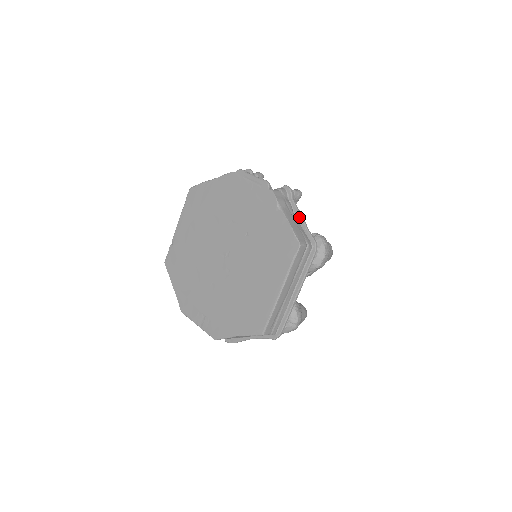
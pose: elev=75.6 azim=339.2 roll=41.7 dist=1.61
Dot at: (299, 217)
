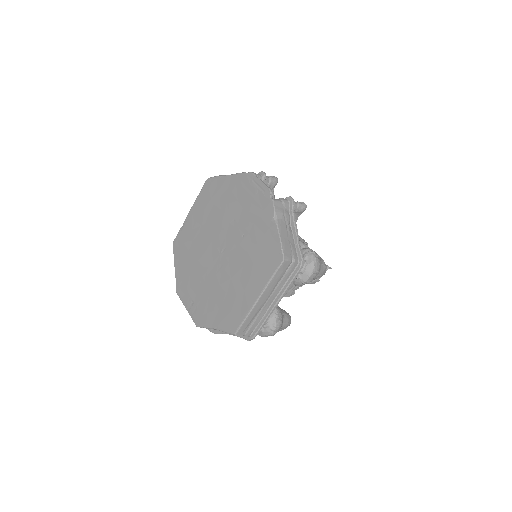
Dot at: (294, 231)
